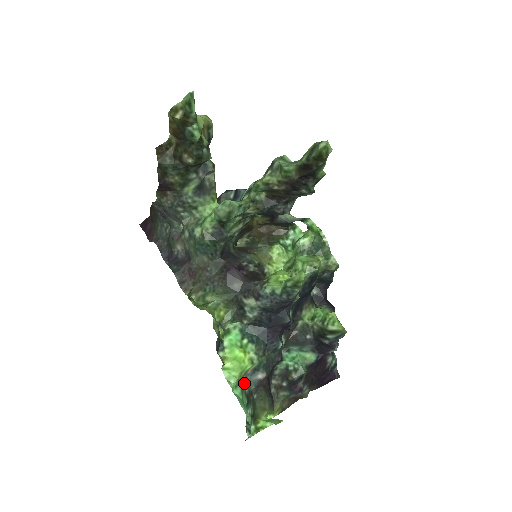
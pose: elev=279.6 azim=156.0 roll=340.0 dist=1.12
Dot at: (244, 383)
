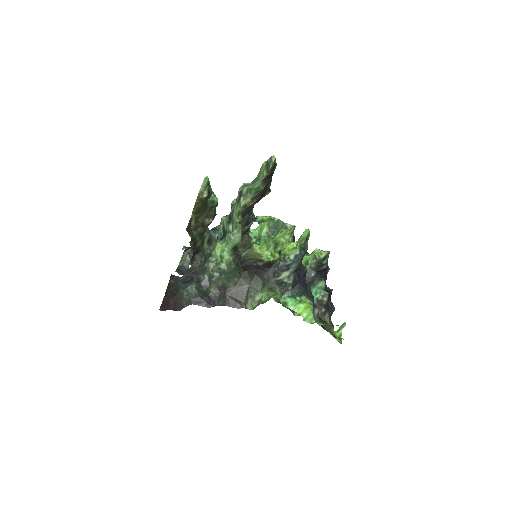
Dot at: occluded
